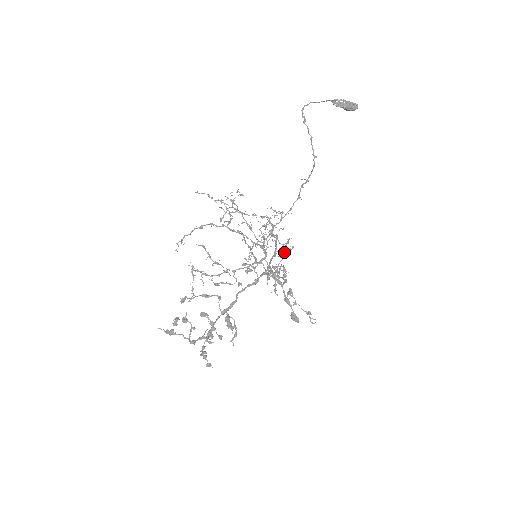
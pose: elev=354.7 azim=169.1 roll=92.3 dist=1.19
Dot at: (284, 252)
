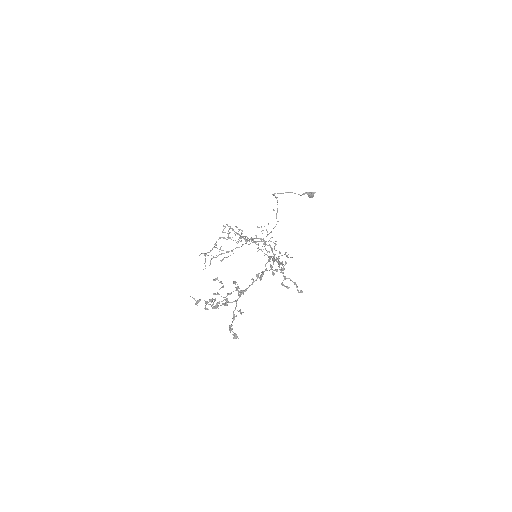
Dot at: occluded
